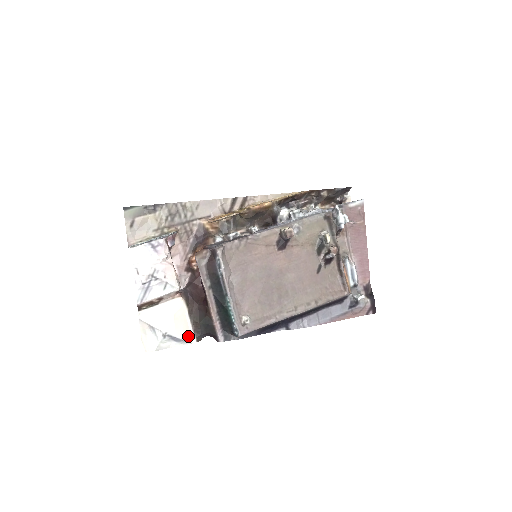
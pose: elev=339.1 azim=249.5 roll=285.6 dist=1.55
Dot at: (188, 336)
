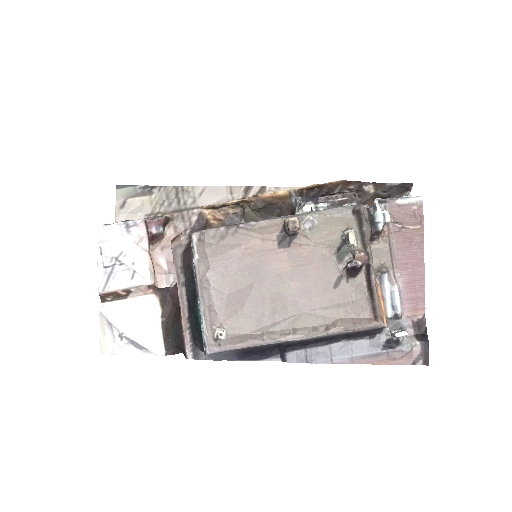
Dot at: (154, 345)
